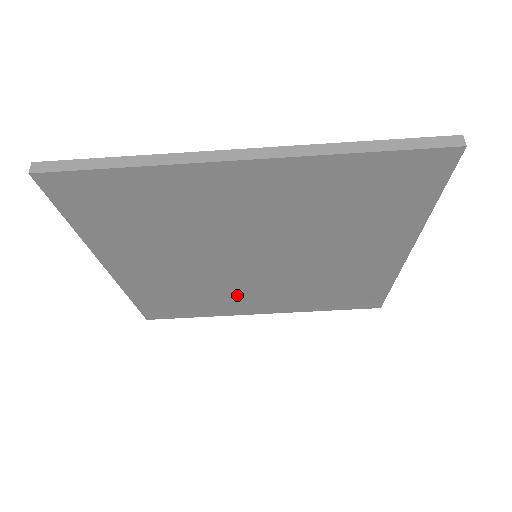
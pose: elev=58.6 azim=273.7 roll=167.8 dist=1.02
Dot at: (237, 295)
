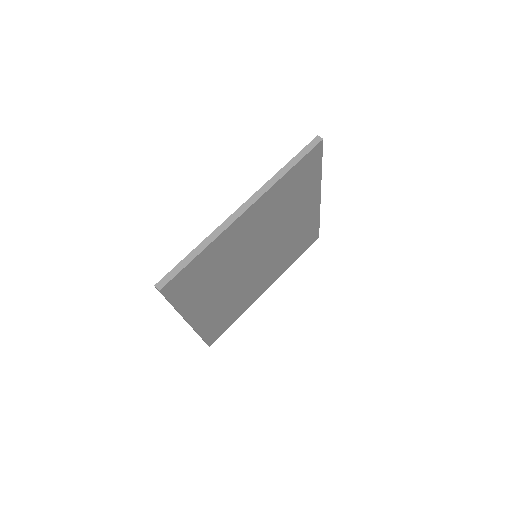
Dot at: (252, 288)
